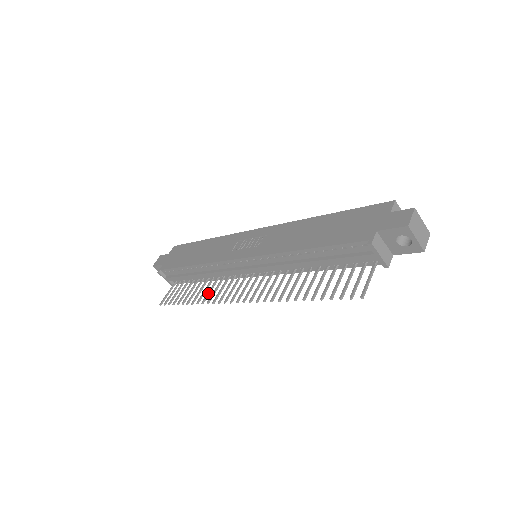
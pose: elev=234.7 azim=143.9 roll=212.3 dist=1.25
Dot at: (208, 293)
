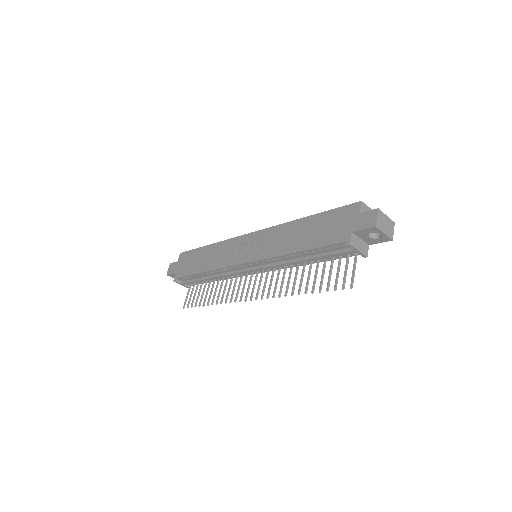
Dot at: (223, 293)
